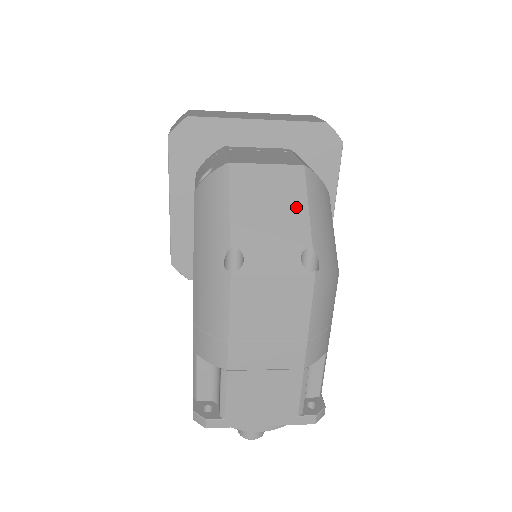
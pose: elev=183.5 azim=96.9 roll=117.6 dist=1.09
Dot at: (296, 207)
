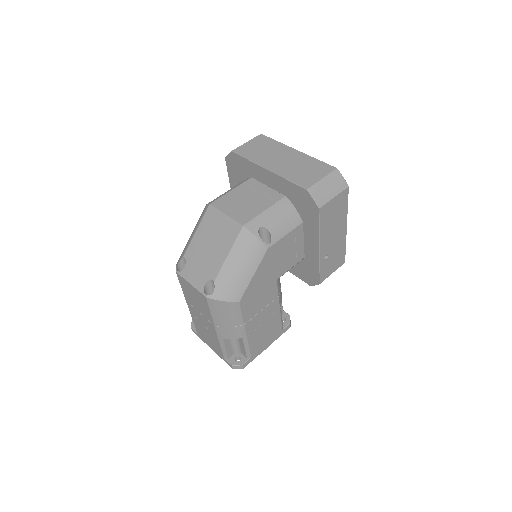
Dot at: (222, 252)
